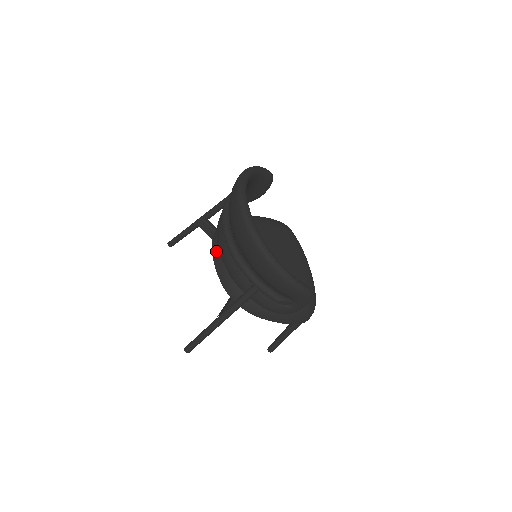
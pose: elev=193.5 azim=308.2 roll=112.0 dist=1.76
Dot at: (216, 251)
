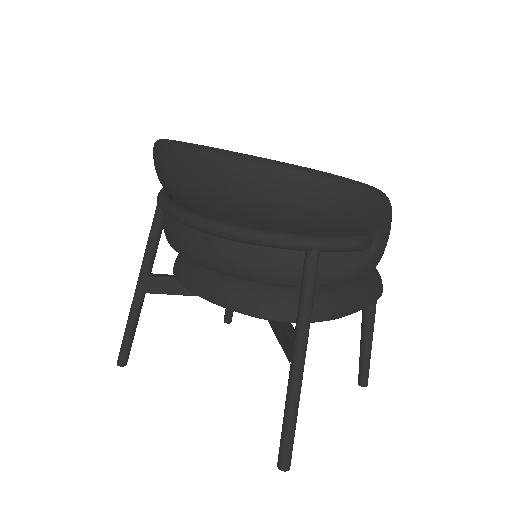
Dot at: (201, 286)
